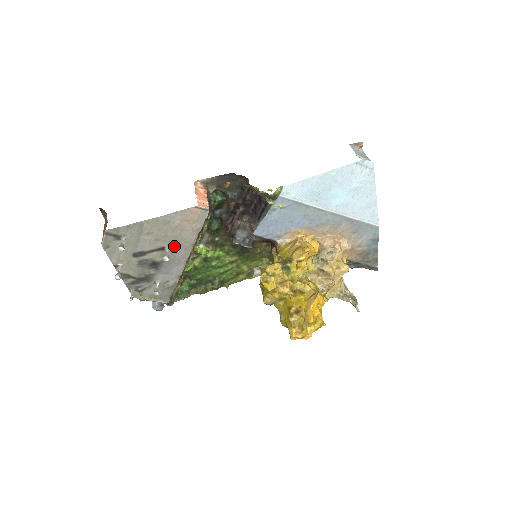
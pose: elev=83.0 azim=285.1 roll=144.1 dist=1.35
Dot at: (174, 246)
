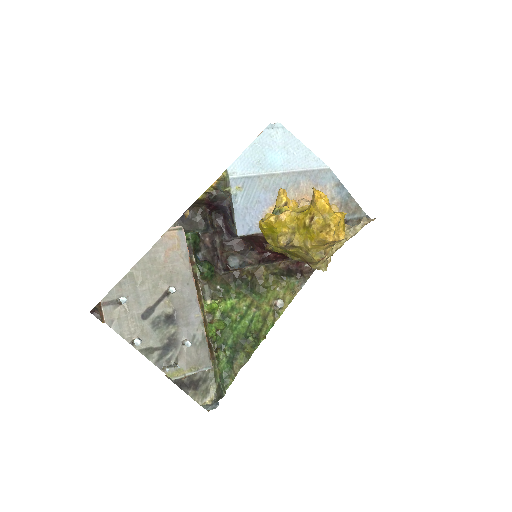
Dot at: (175, 285)
